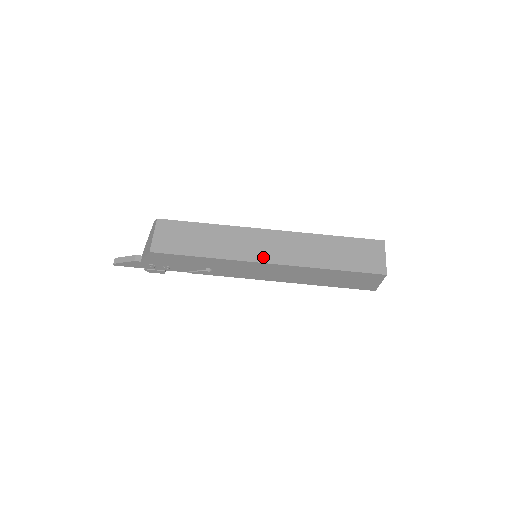
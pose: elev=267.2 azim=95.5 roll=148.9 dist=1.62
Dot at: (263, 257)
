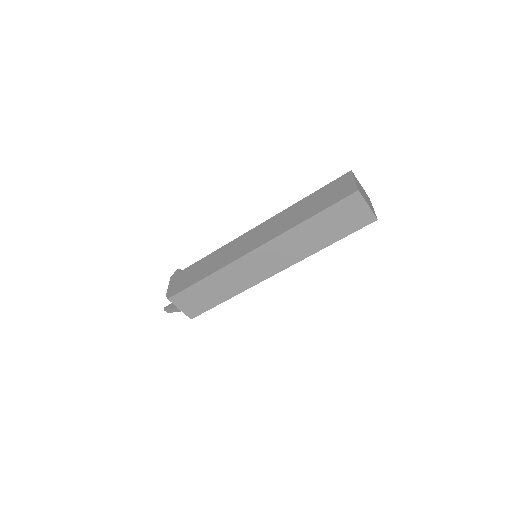
Dot at: (268, 273)
